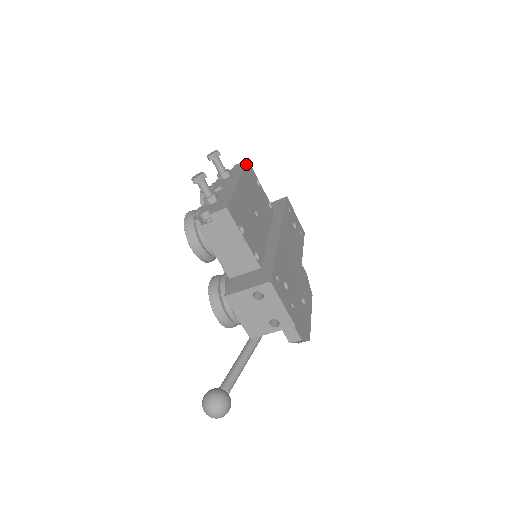
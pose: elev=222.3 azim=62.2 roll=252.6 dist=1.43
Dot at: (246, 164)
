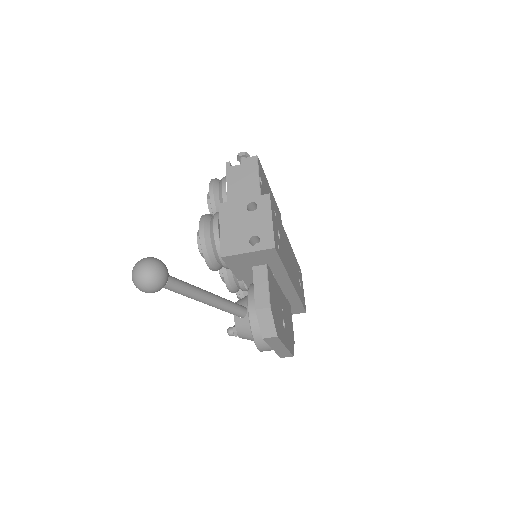
Dot at: occluded
